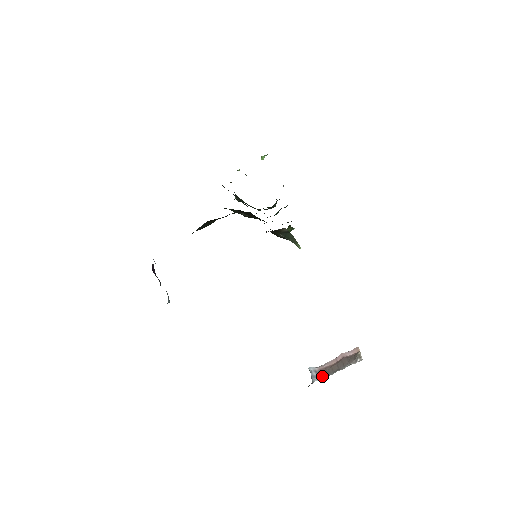
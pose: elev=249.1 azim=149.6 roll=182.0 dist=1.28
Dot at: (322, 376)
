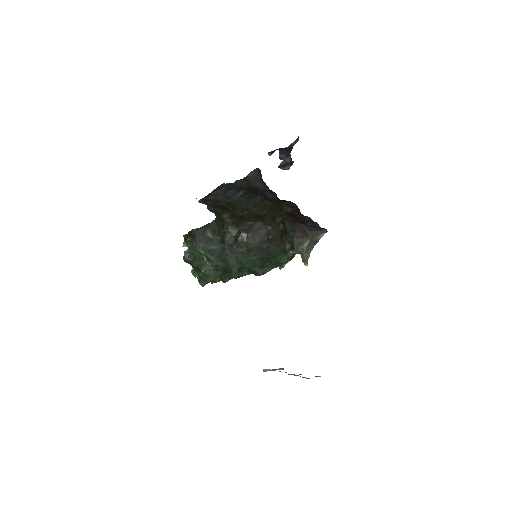
Dot at: occluded
